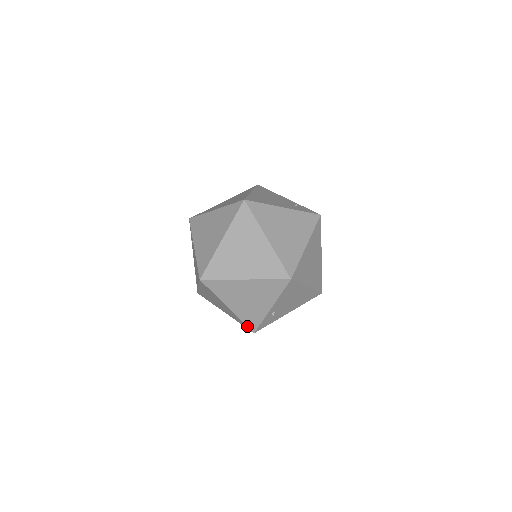
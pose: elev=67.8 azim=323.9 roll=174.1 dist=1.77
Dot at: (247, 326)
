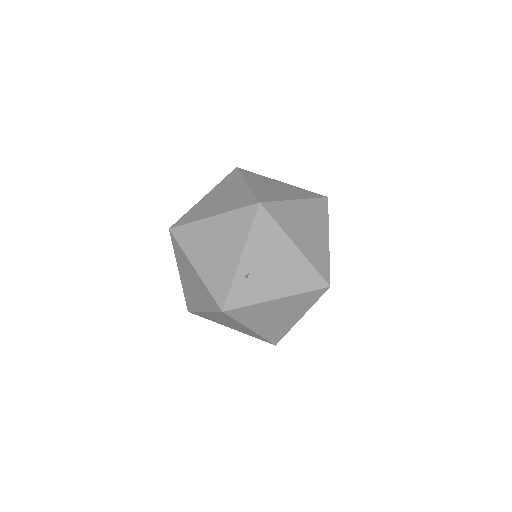
Dot at: (214, 299)
